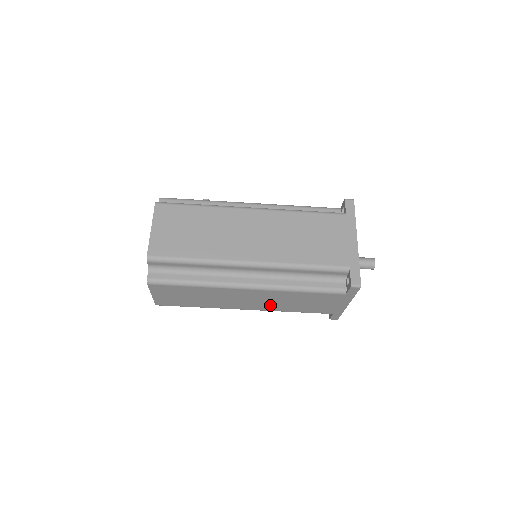
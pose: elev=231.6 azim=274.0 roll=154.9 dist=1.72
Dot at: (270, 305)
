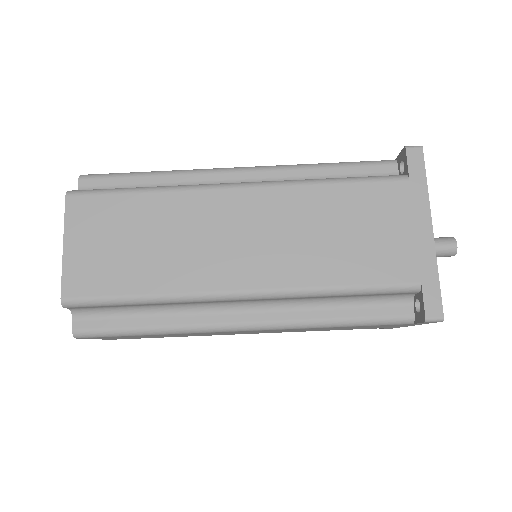
Dot at: (286, 257)
